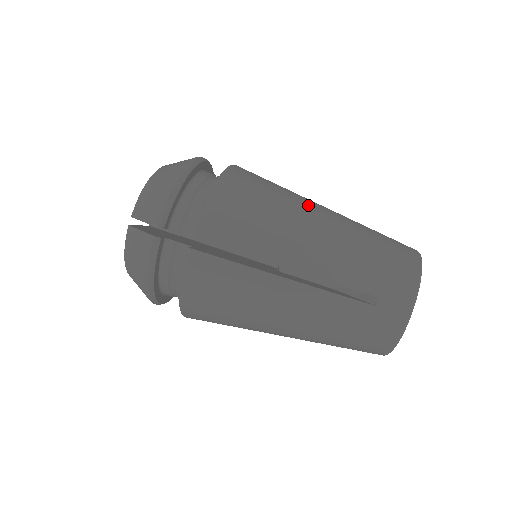
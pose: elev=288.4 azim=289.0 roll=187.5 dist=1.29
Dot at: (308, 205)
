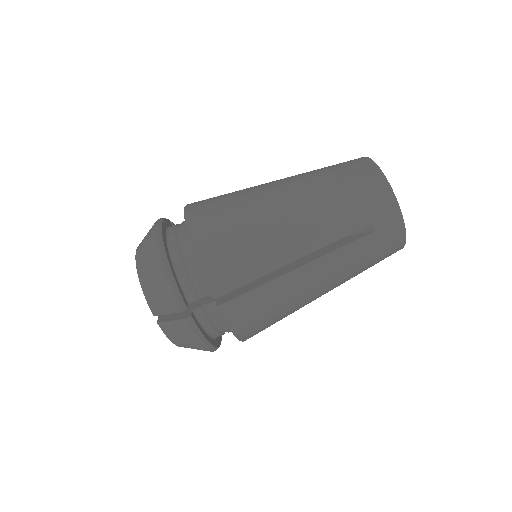
Dot at: (267, 197)
